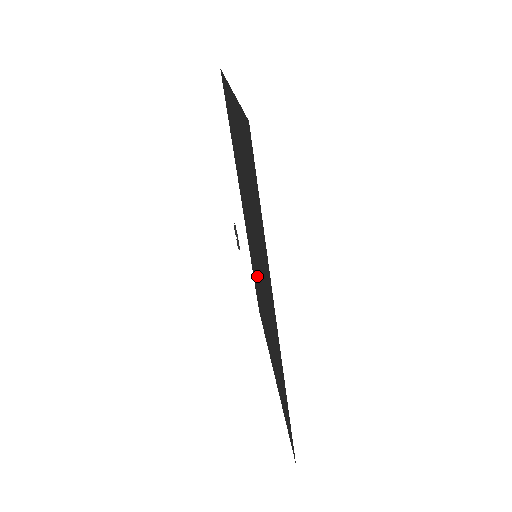
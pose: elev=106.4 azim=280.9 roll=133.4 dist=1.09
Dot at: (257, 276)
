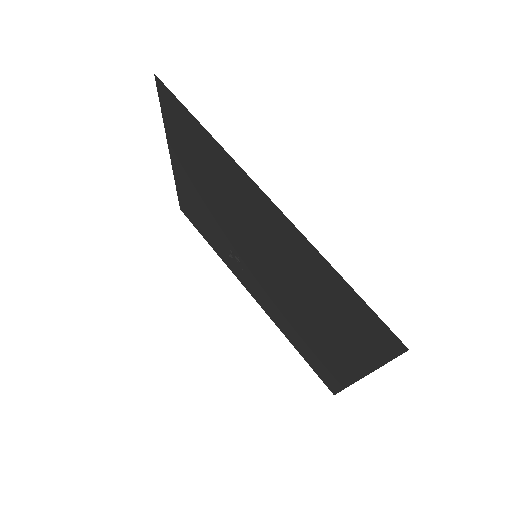
Dot at: (279, 297)
